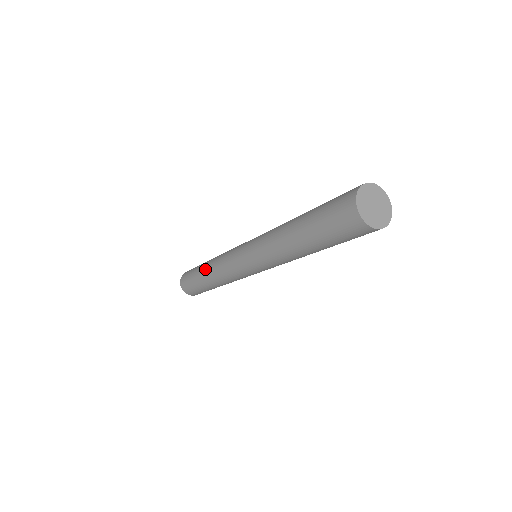
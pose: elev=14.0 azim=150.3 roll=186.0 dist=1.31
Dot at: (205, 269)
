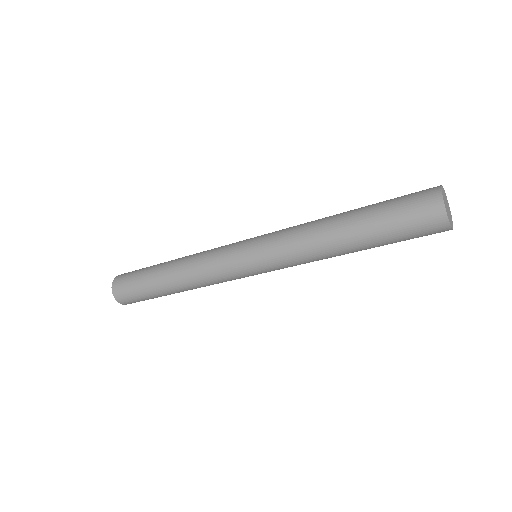
Dot at: (170, 277)
